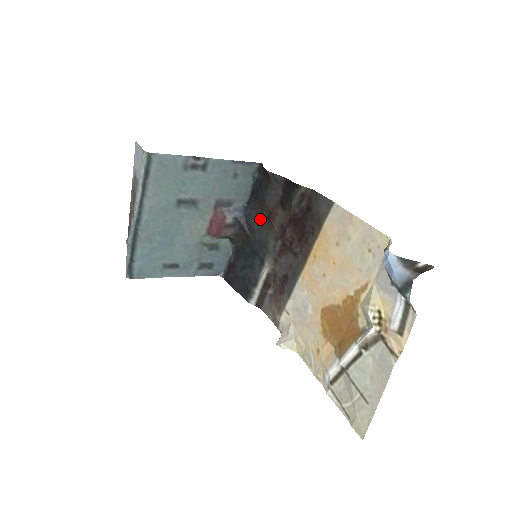
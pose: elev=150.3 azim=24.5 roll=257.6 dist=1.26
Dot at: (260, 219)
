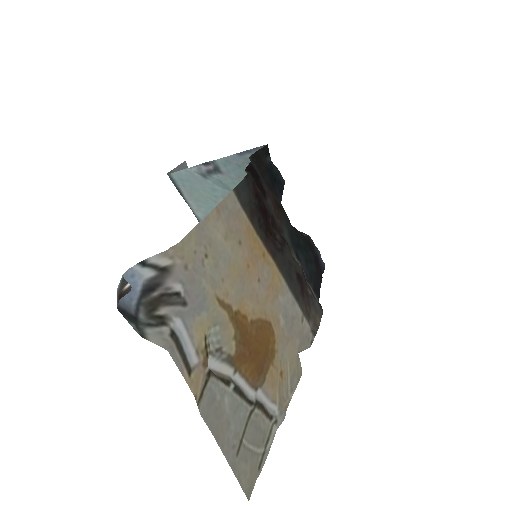
Dot at: (283, 208)
